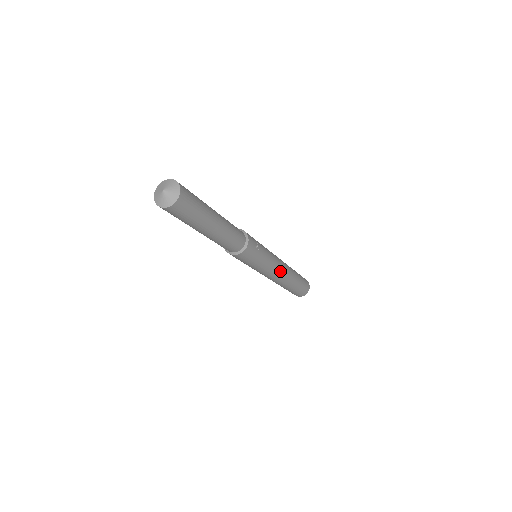
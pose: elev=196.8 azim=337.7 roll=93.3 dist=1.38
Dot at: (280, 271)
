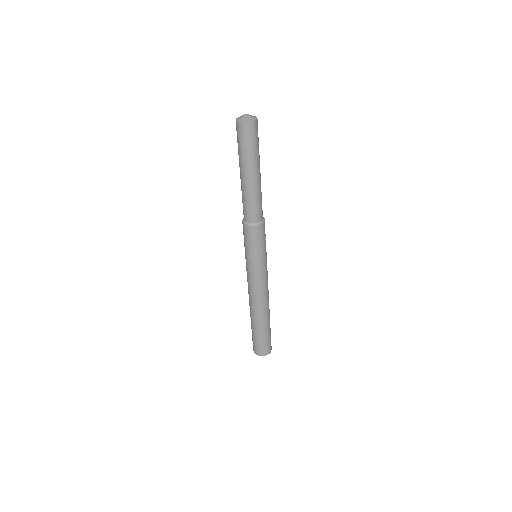
Dot at: (263, 290)
